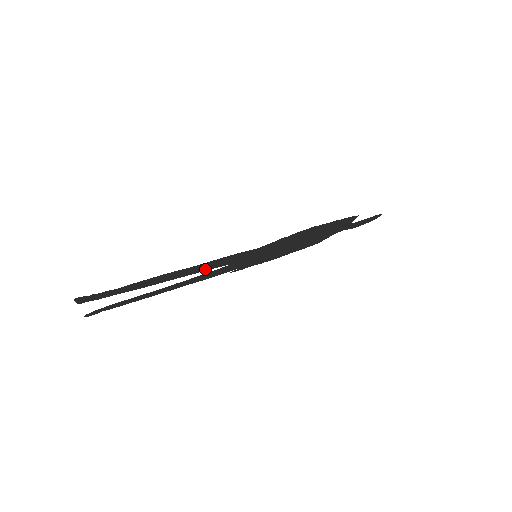
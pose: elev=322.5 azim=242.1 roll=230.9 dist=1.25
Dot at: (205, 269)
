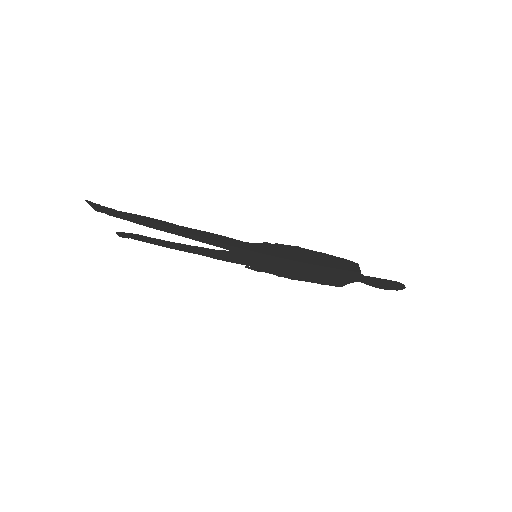
Dot at: (203, 240)
